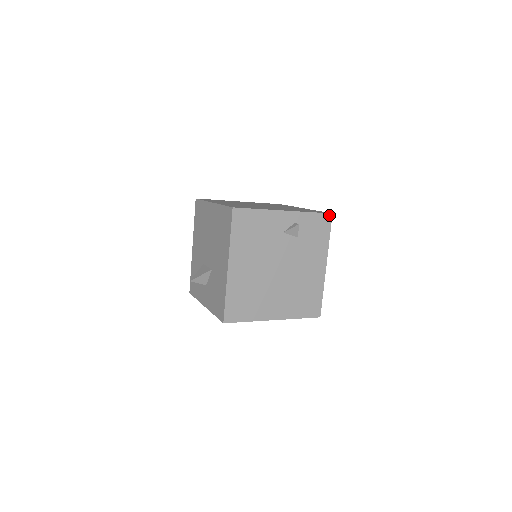
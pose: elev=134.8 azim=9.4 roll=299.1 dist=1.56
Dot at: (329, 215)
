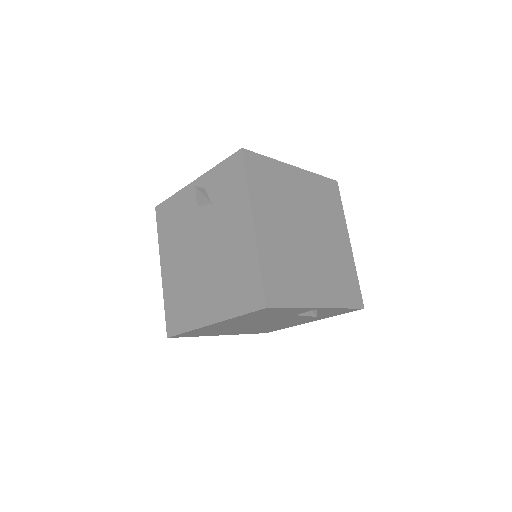
Dot at: (239, 153)
